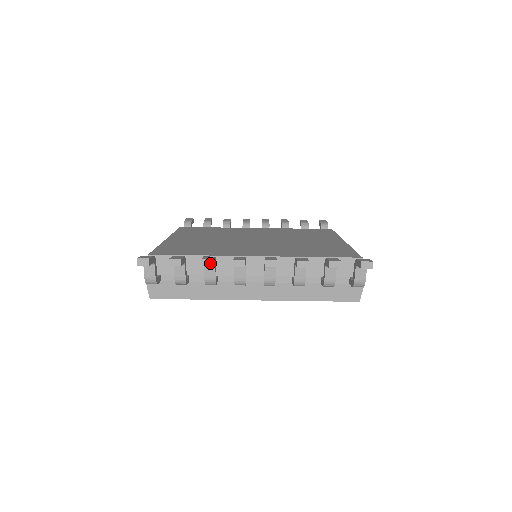
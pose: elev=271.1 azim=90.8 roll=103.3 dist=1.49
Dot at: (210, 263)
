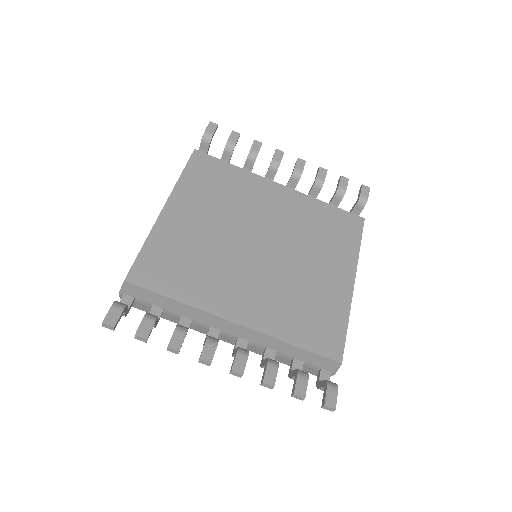
Dot at: (176, 352)
